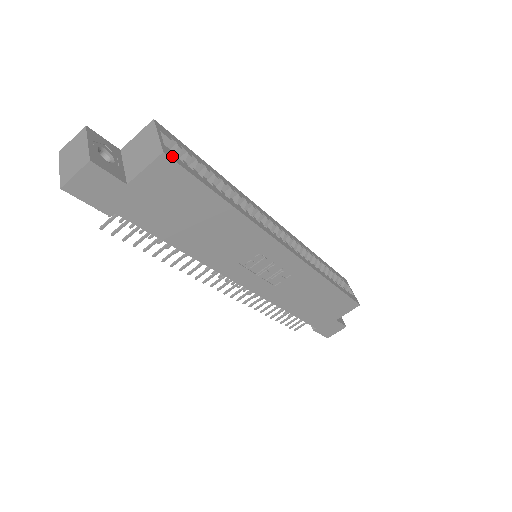
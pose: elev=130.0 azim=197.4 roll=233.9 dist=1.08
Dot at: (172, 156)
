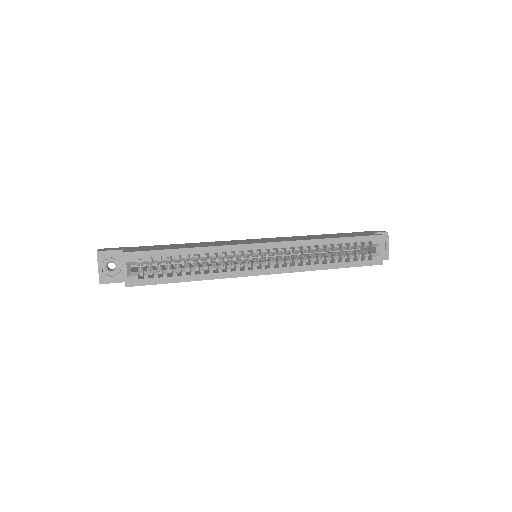
Dot at: (133, 283)
